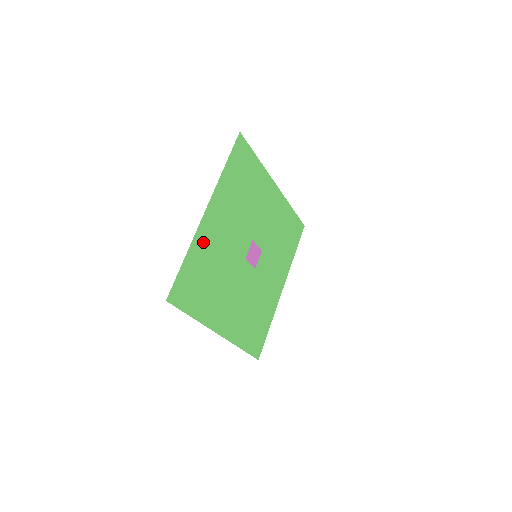
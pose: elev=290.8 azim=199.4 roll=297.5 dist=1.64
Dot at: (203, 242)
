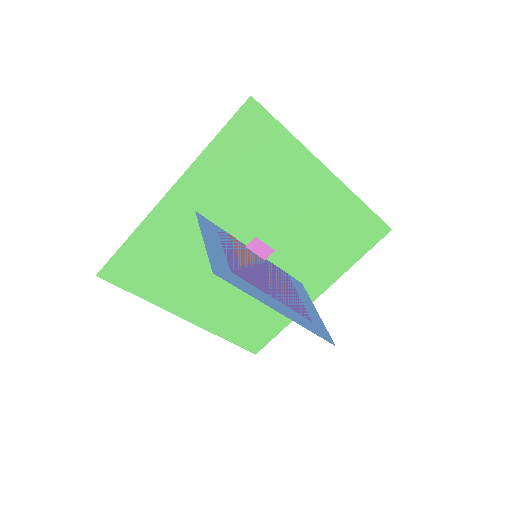
Dot at: (161, 227)
